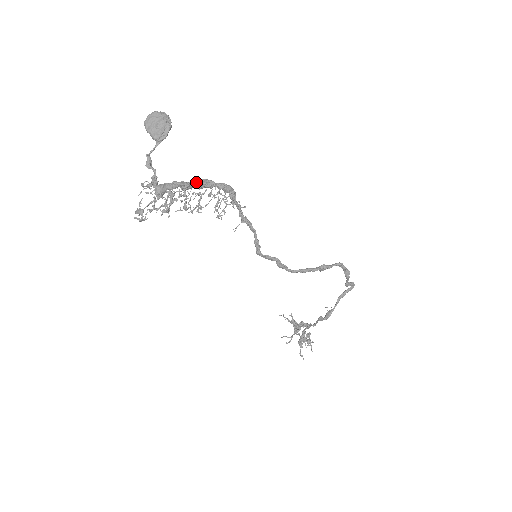
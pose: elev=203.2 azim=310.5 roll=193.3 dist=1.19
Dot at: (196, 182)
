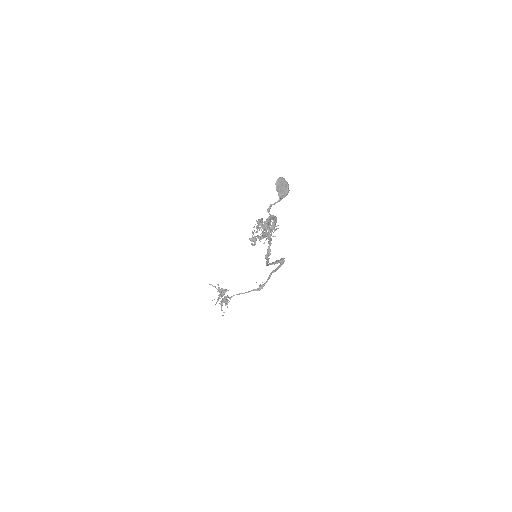
Dot at: (271, 217)
